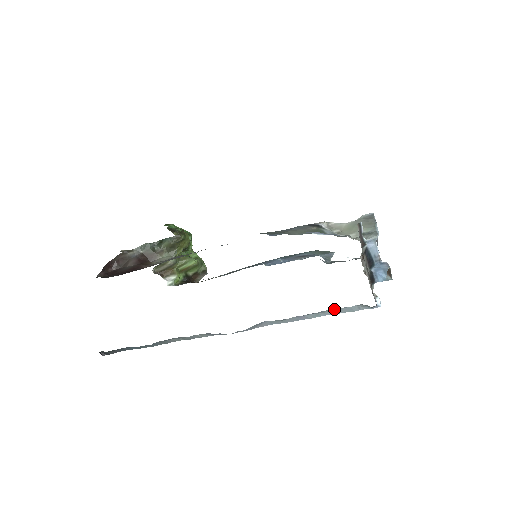
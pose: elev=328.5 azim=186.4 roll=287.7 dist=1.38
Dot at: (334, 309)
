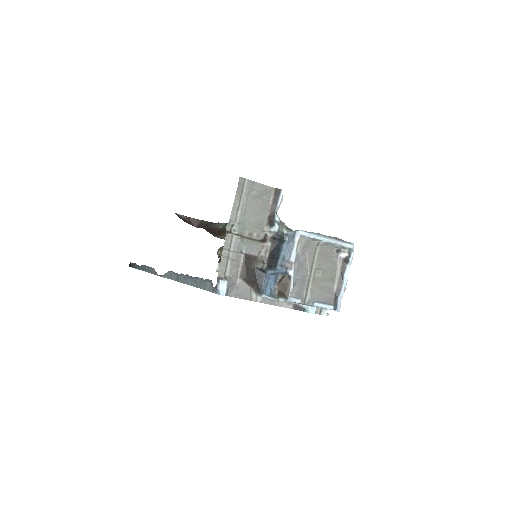
Dot at: (201, 280)
